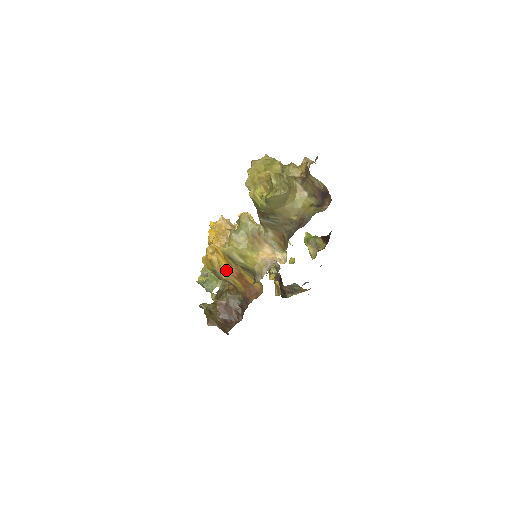
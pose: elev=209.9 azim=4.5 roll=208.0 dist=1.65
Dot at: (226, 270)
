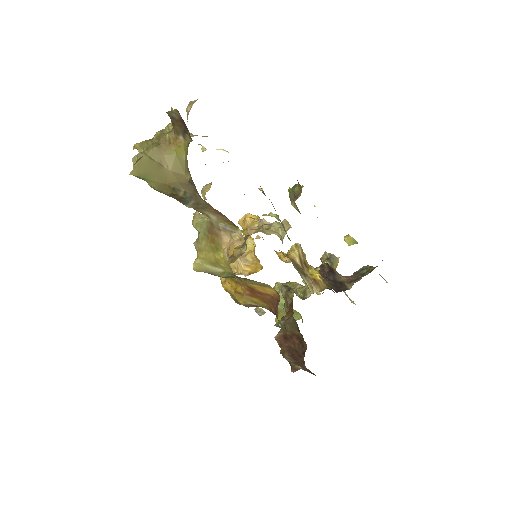
Dot at: (238, 292)
